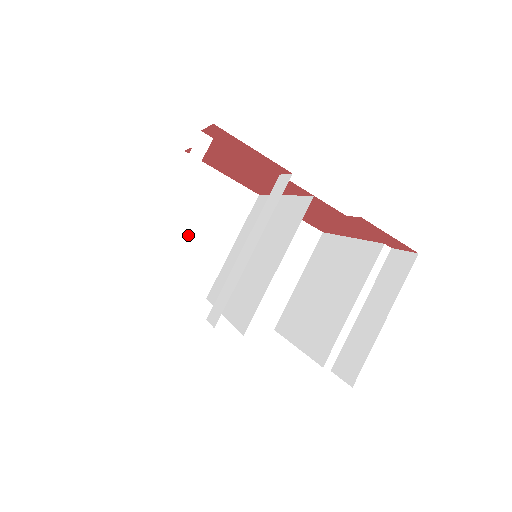
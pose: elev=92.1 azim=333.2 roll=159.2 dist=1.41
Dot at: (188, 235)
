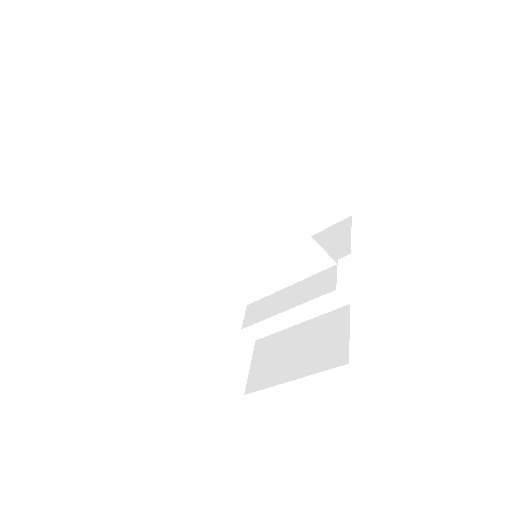
Dot at: occluded
